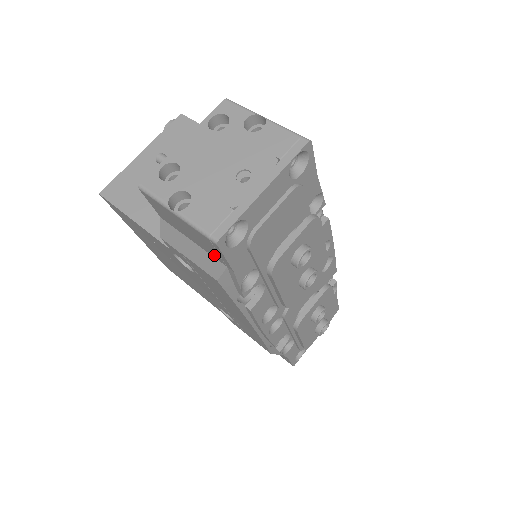
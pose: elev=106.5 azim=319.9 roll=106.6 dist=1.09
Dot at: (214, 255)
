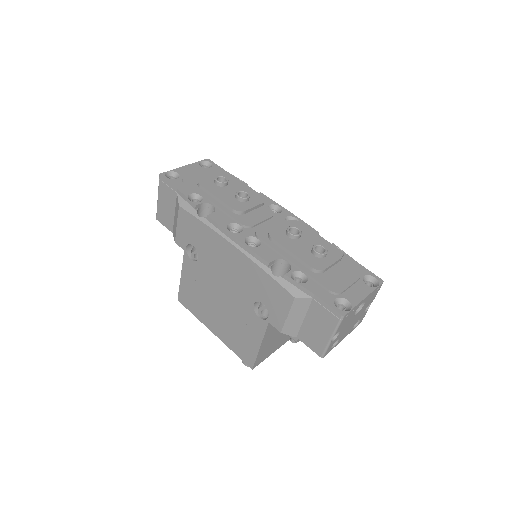
Dot at: (173, 197)
